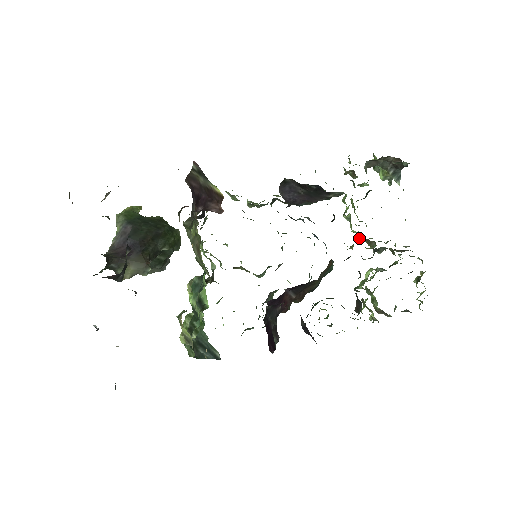
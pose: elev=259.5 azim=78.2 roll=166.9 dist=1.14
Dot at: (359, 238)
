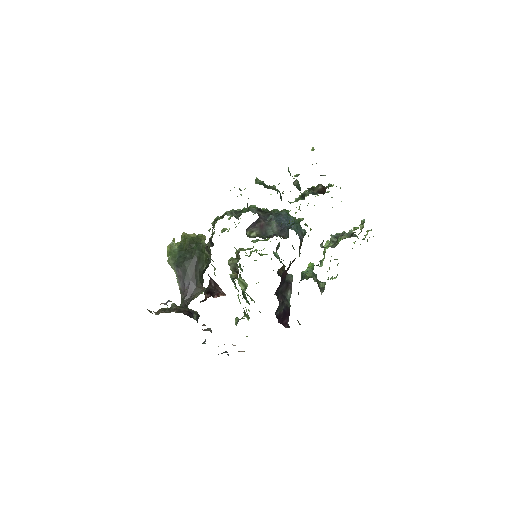
Dot at: occluded
